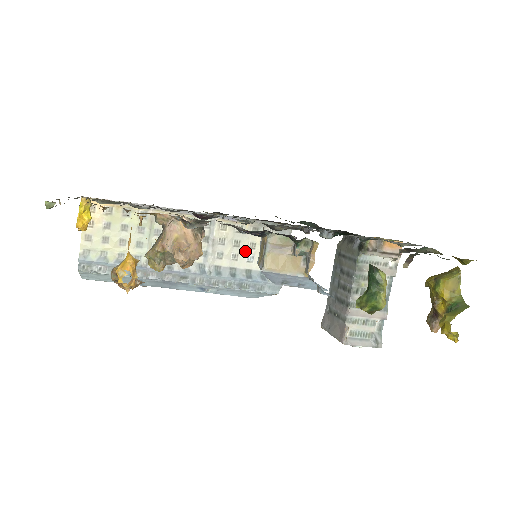
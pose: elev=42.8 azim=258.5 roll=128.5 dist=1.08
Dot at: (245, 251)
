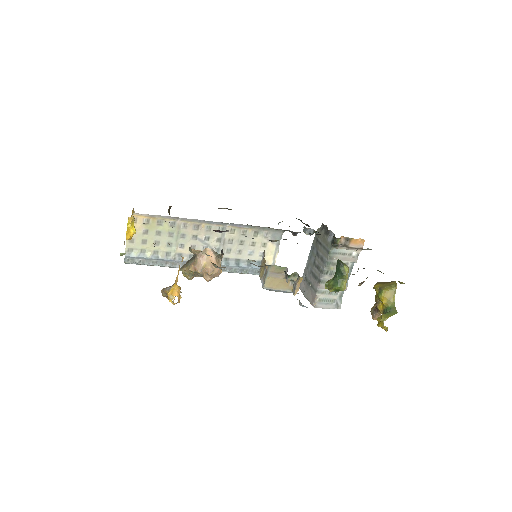
Dot at: (247, 248)
